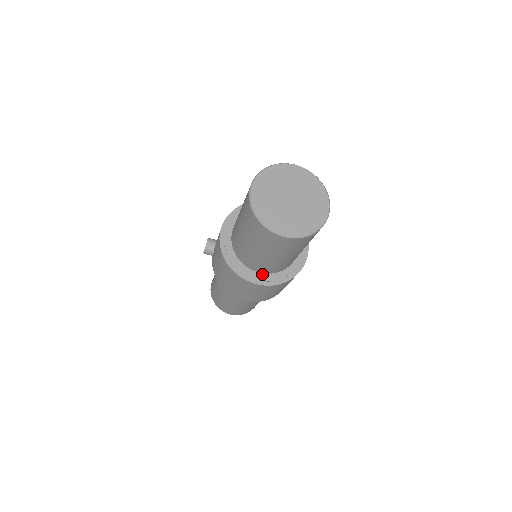
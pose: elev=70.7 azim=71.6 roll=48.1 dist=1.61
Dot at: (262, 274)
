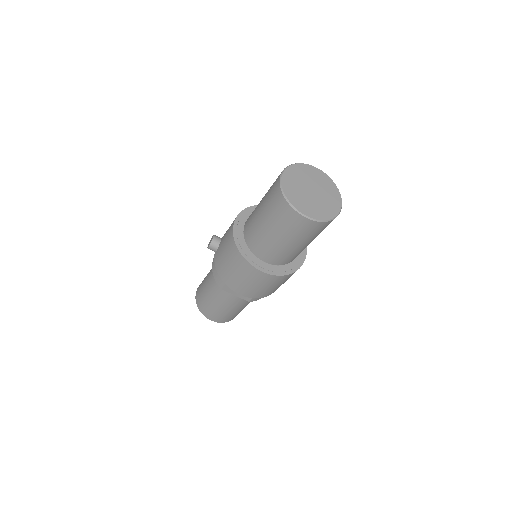
Dot at: (268, 265)
